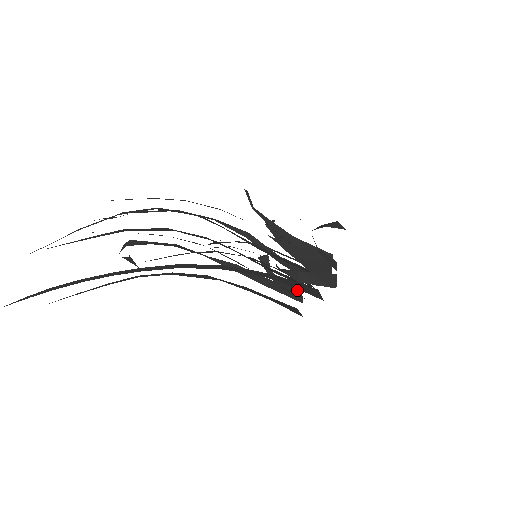
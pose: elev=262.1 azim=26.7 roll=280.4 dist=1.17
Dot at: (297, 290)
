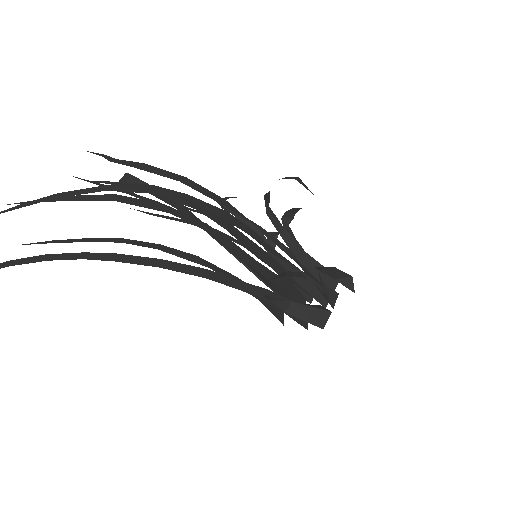
Dot at: occluded
